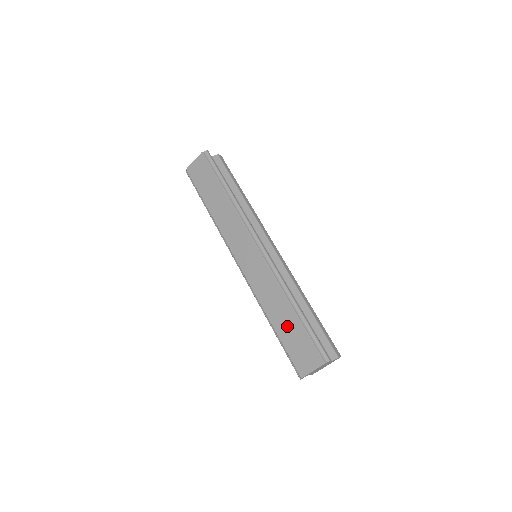
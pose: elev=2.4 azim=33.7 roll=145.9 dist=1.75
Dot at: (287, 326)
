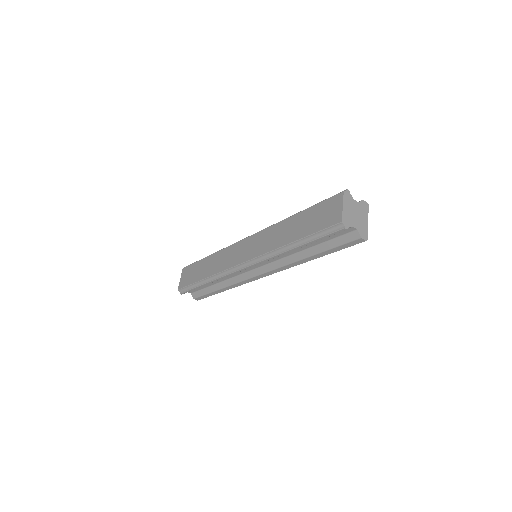
Dot at: (301, 225)
